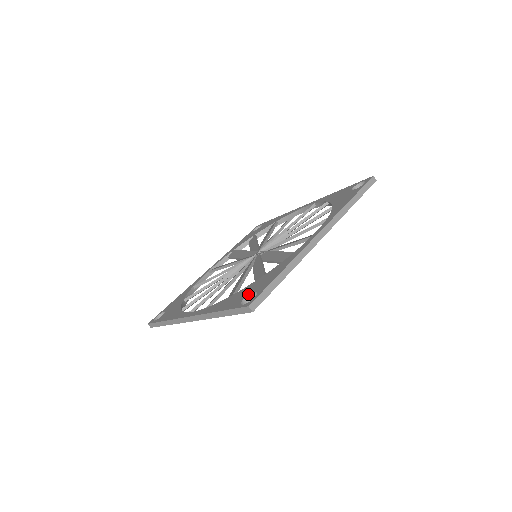
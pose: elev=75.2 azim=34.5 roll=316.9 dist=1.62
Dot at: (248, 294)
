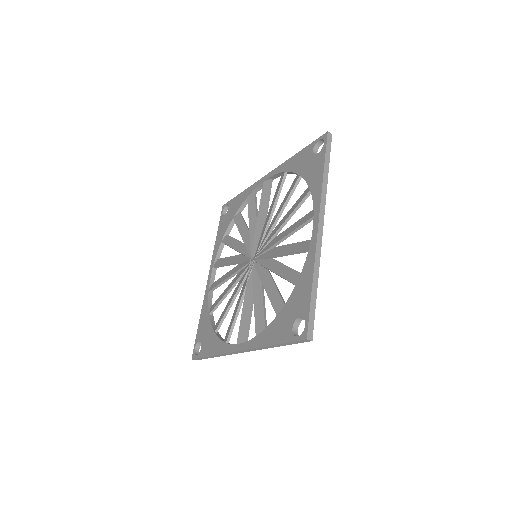
Dot at: (201, 341)
